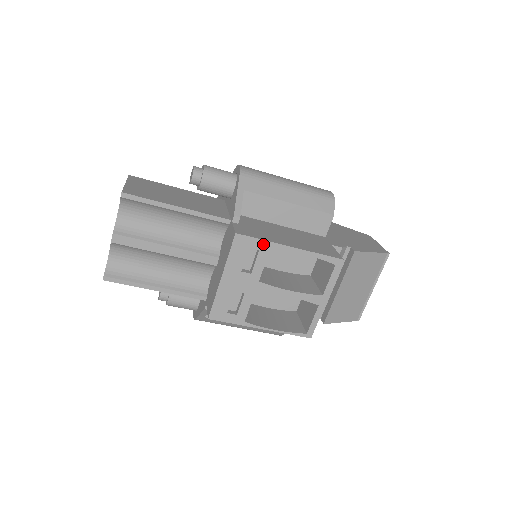
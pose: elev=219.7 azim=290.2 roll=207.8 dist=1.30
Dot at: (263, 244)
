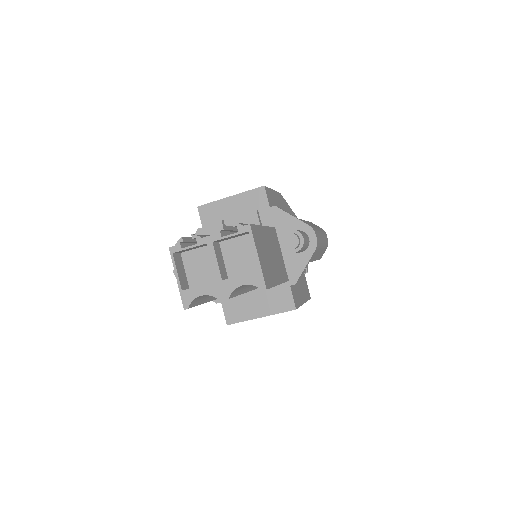
Dot at: occluded
